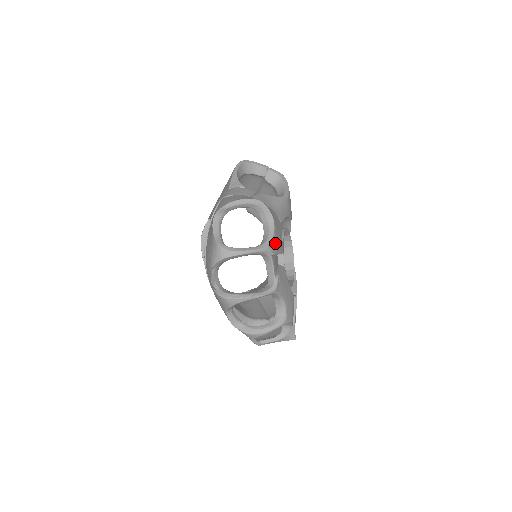
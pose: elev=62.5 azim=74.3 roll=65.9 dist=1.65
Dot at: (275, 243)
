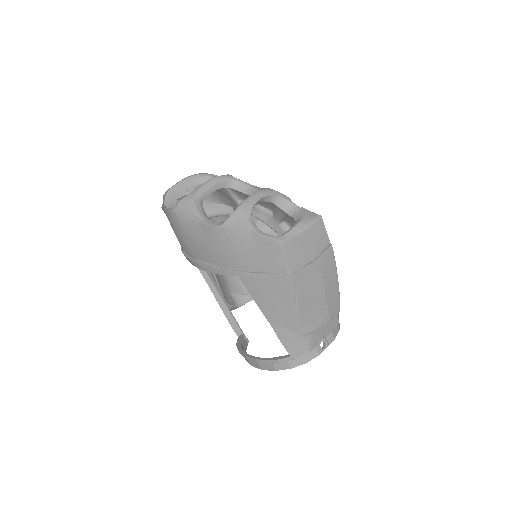
Dot at: occluded
